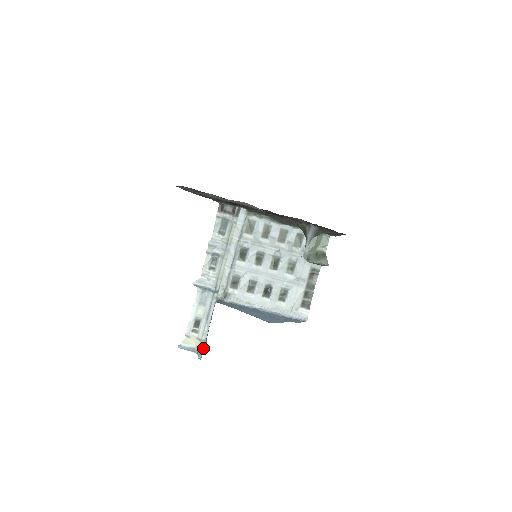
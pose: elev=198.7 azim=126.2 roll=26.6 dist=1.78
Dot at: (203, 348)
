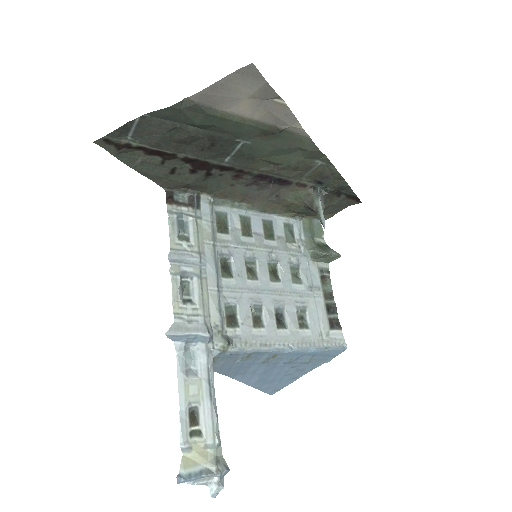
Dot at: (222, 462)
